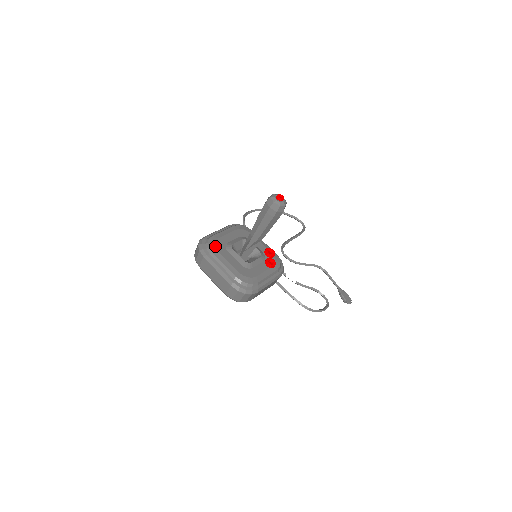
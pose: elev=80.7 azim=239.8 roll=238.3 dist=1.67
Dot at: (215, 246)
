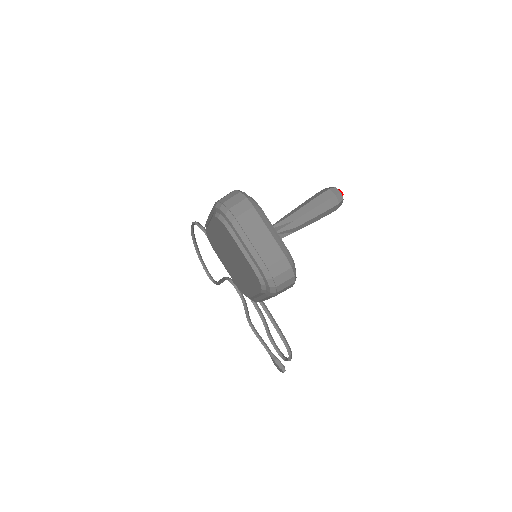
Dot at: occluded
